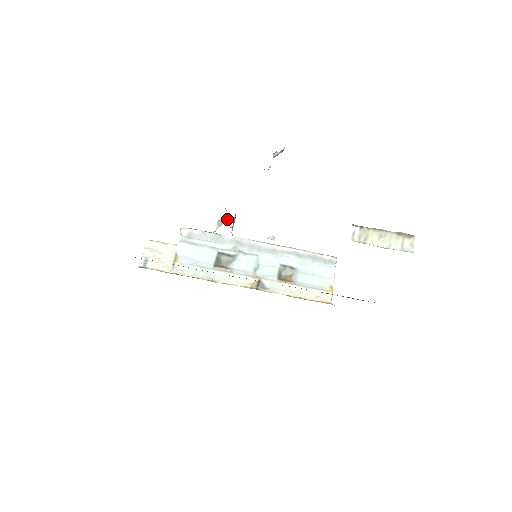
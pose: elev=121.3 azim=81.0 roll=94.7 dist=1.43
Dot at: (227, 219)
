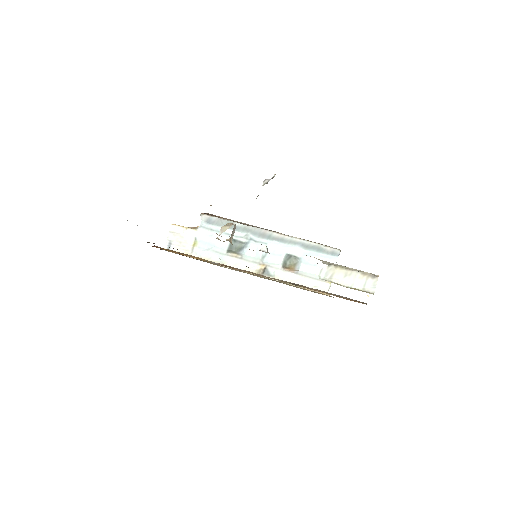
Dot at: (229, 226)
